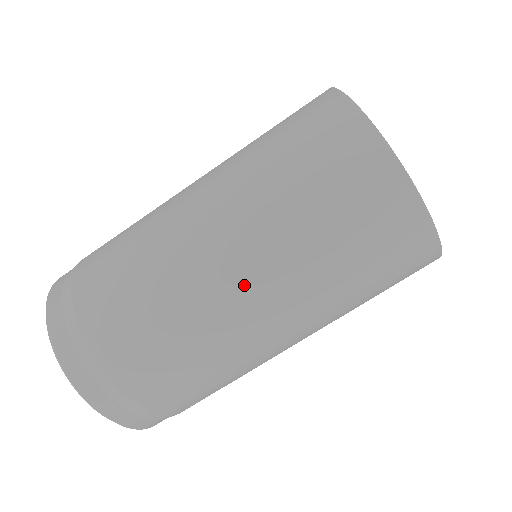
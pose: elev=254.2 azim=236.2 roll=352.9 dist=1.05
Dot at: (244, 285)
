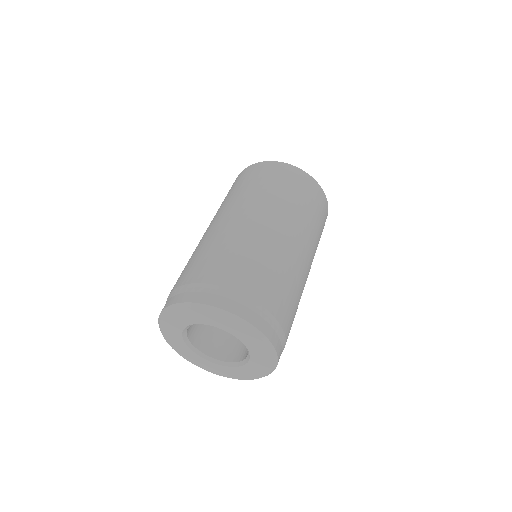
Dot at: (241, 216)
